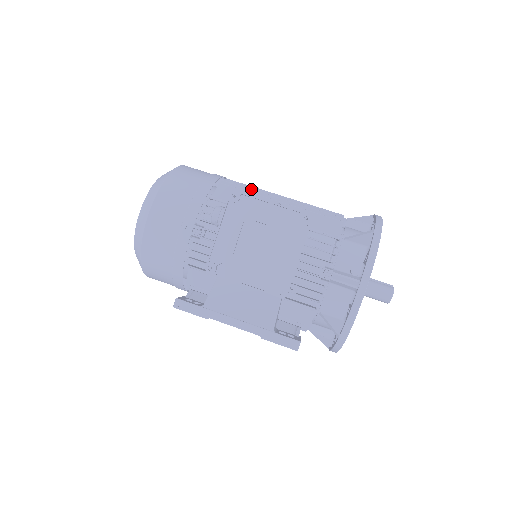
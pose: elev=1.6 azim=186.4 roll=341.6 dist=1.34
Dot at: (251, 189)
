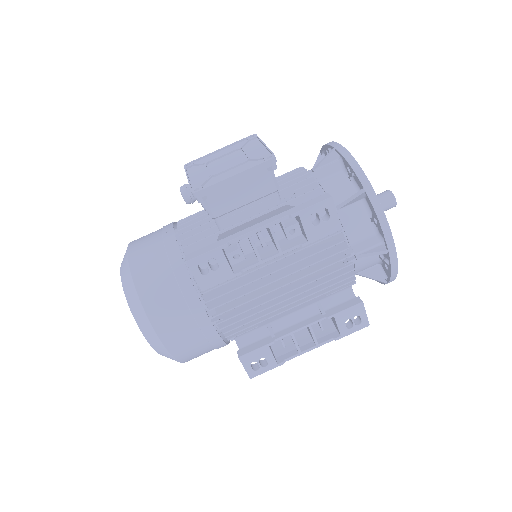
Dot at: occluded
